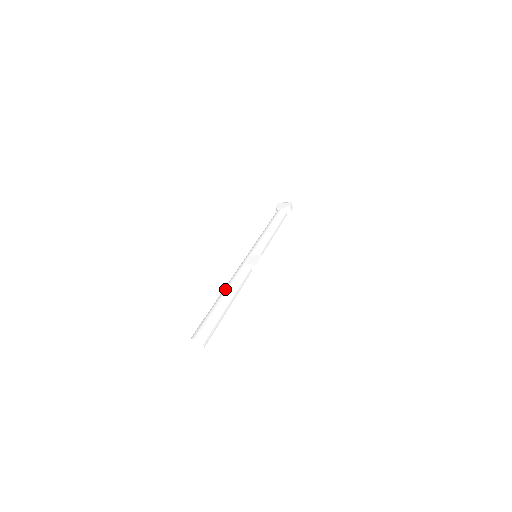
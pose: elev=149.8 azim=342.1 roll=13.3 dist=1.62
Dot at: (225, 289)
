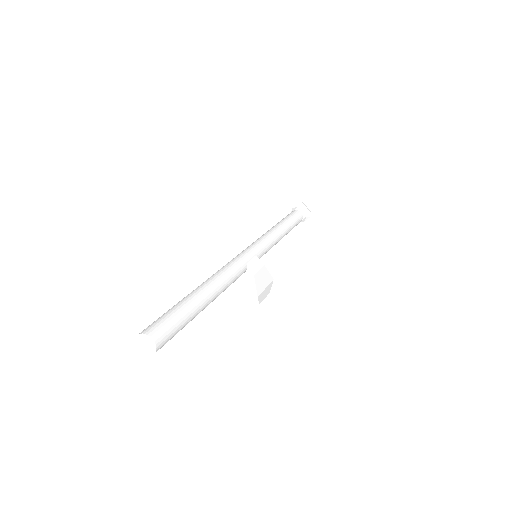
Dot at: (214, 283)
